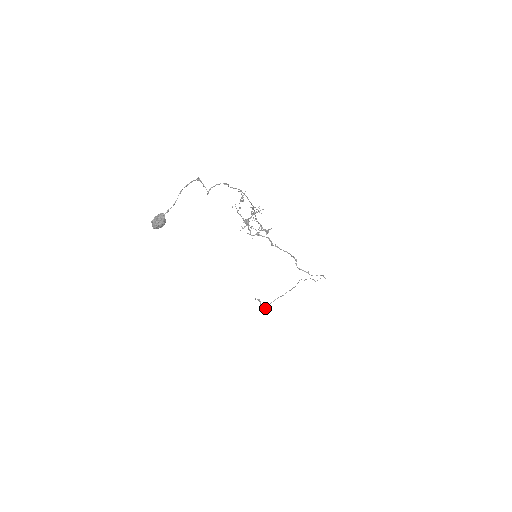
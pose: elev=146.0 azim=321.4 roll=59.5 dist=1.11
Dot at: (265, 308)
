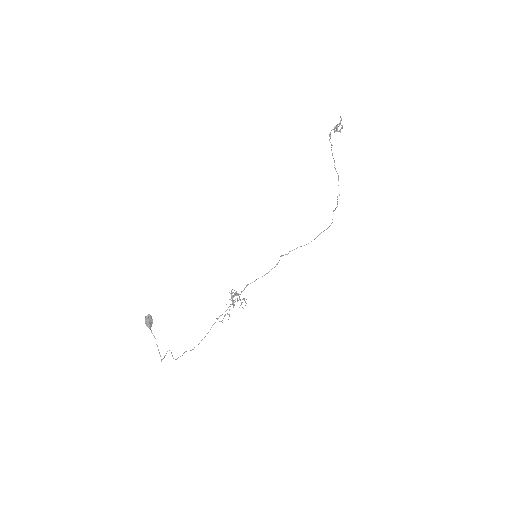
Dot at: (330, 137)
